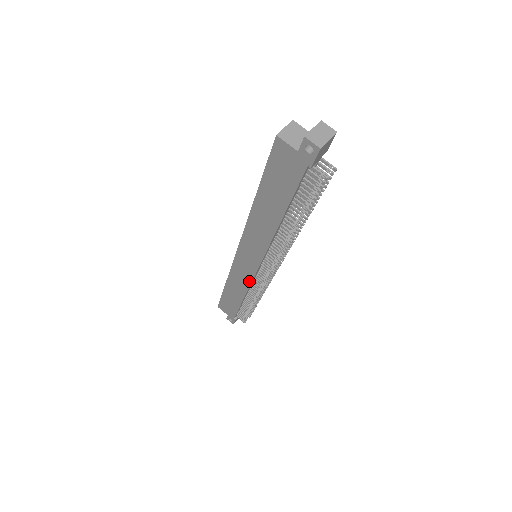
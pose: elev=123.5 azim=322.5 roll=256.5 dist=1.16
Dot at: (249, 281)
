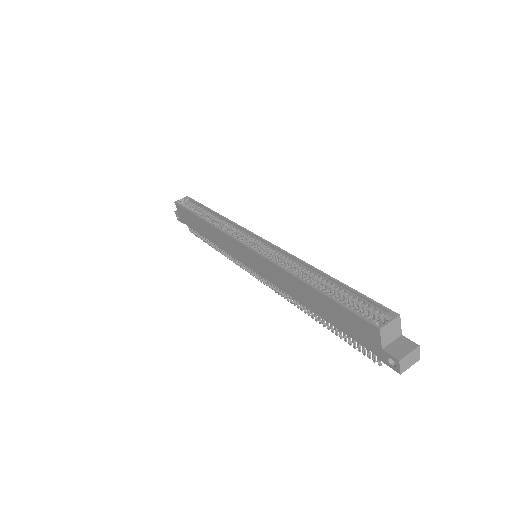
Dot at: (231, 253)
